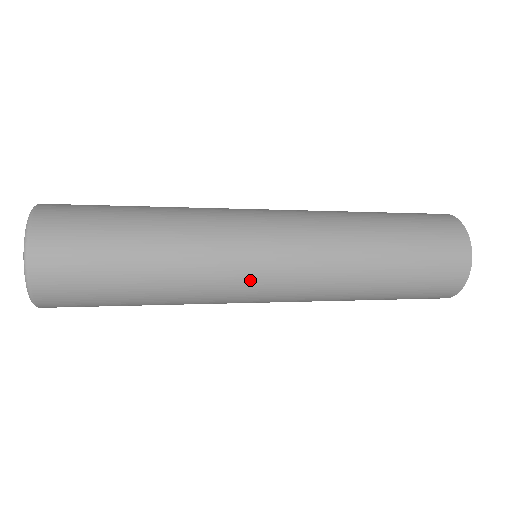
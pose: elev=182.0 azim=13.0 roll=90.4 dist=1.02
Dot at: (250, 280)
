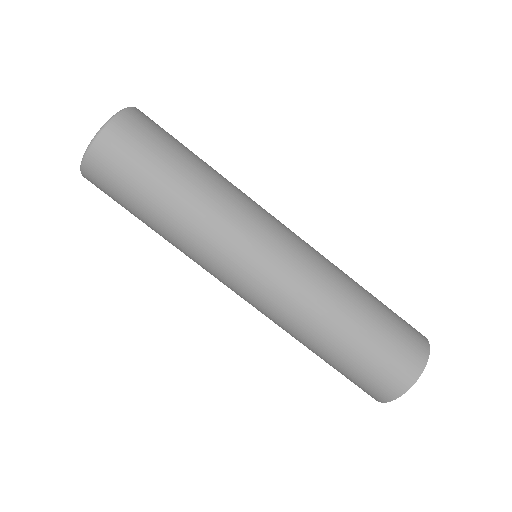
Dot at: (239, 261)
